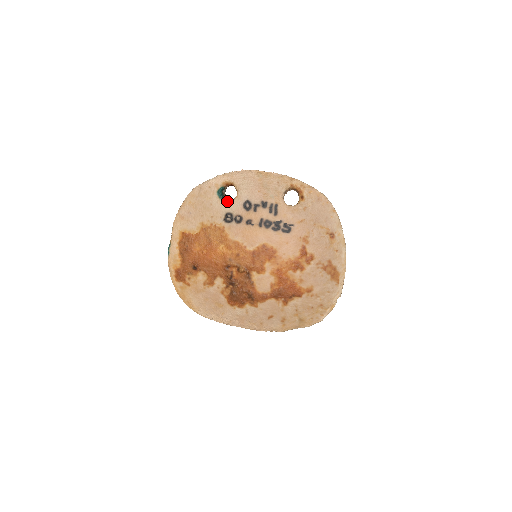
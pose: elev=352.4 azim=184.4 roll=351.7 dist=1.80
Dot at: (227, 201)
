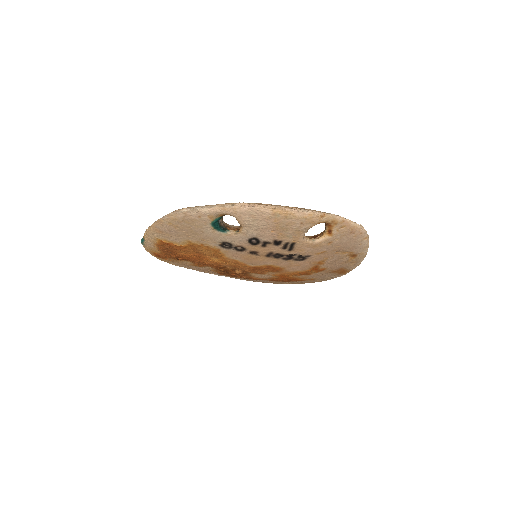
Dot at: (225, 233)
